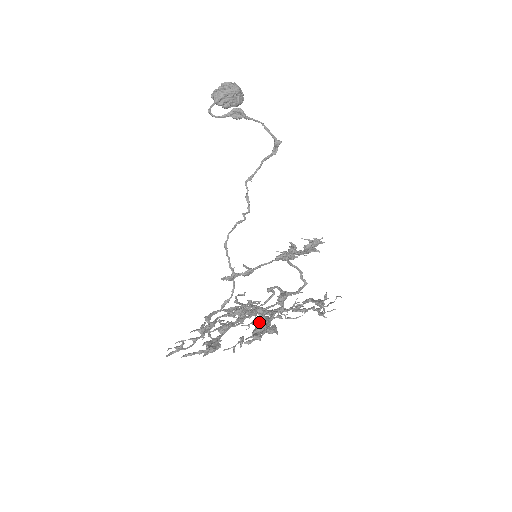
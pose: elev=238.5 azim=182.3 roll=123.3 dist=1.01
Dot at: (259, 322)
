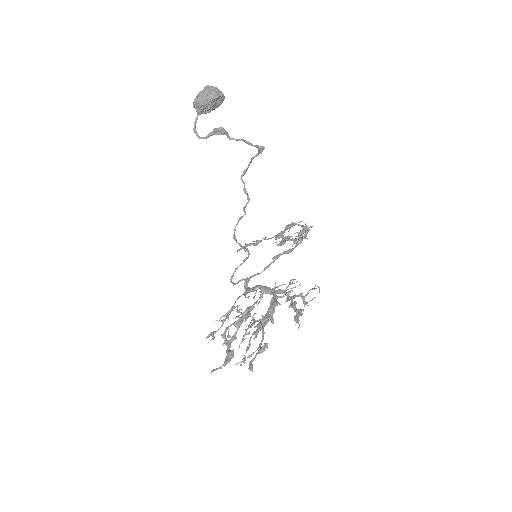
Dot at: occluded
